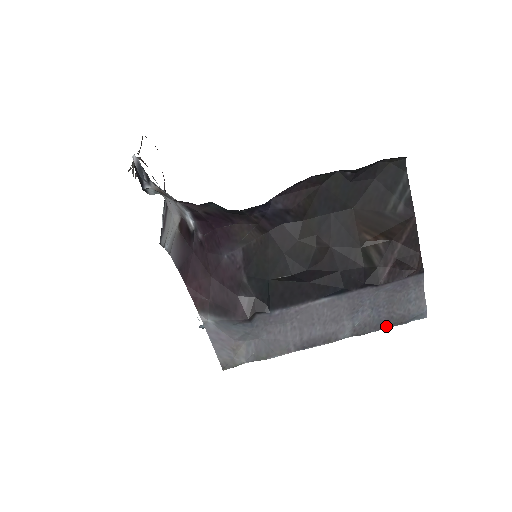
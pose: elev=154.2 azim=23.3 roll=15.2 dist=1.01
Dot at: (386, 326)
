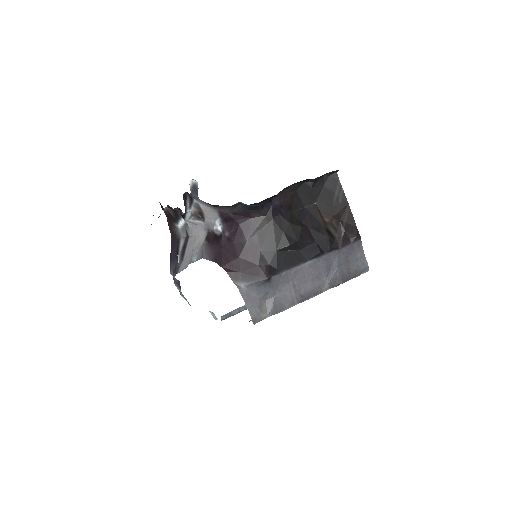
Dot at: (348, 279)
